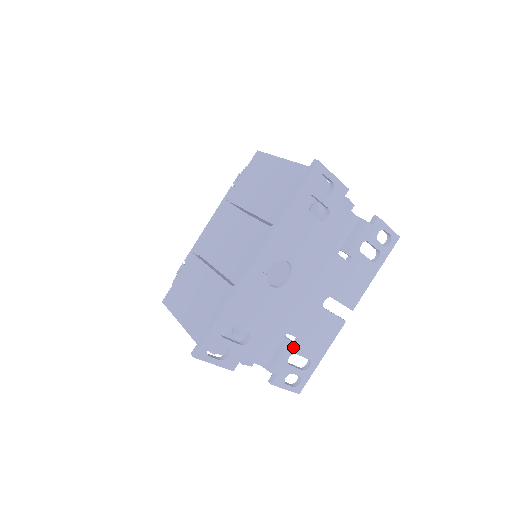
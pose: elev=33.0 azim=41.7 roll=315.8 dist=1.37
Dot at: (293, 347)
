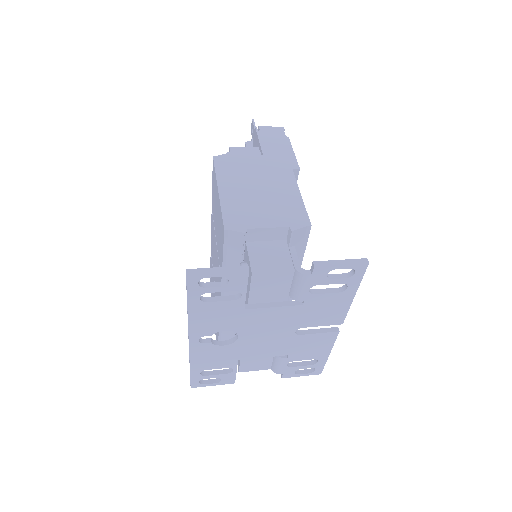
Dot at: (285, 360)
